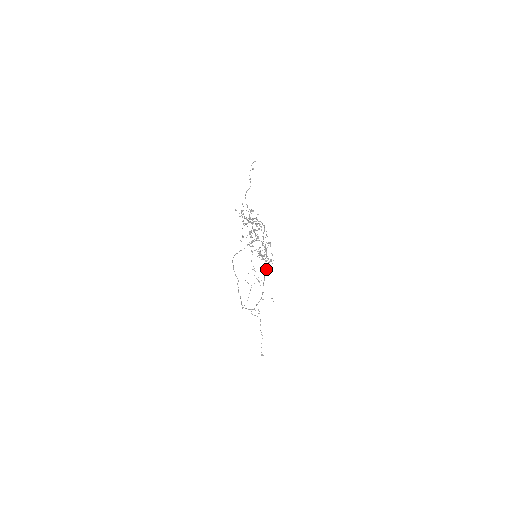
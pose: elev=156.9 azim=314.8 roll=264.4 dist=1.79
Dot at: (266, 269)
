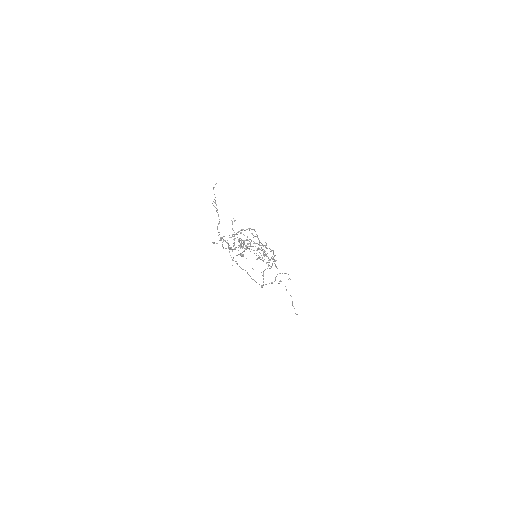
Dot at: (273, 254)
